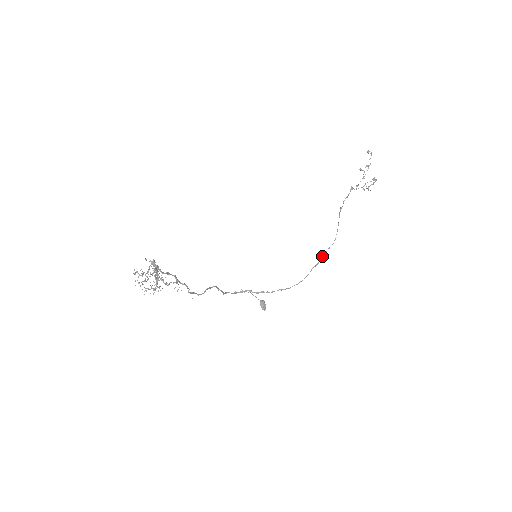
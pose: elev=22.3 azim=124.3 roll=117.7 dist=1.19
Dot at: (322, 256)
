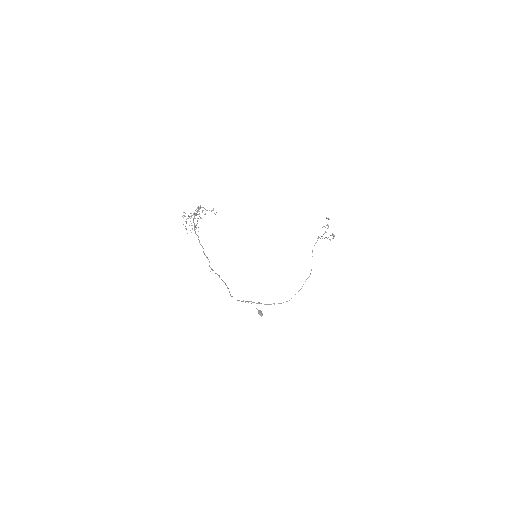
Dot at: occluded
